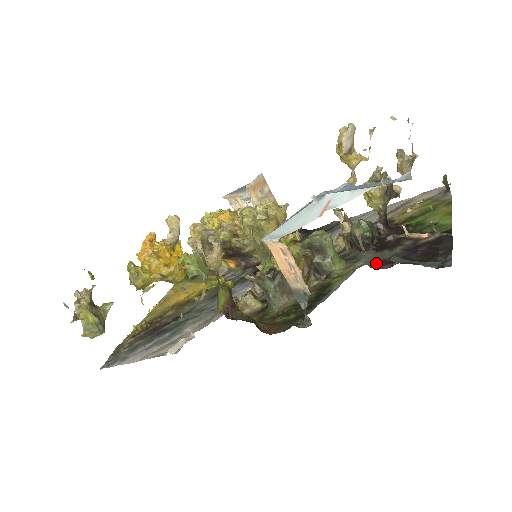
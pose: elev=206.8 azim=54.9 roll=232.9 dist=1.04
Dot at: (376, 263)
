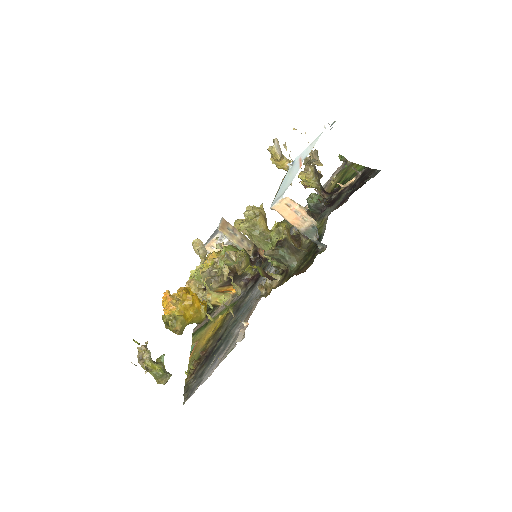
Dot at: (337, 207)
